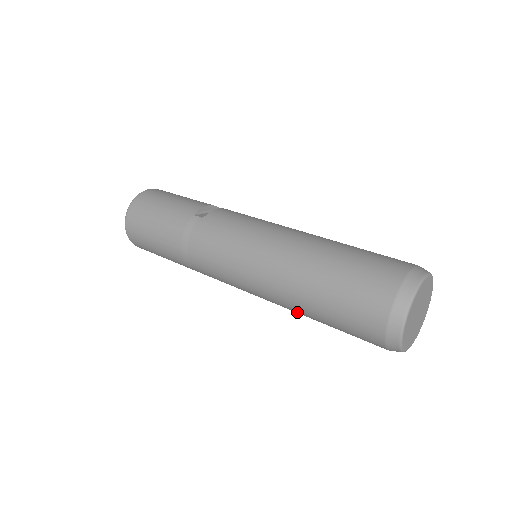
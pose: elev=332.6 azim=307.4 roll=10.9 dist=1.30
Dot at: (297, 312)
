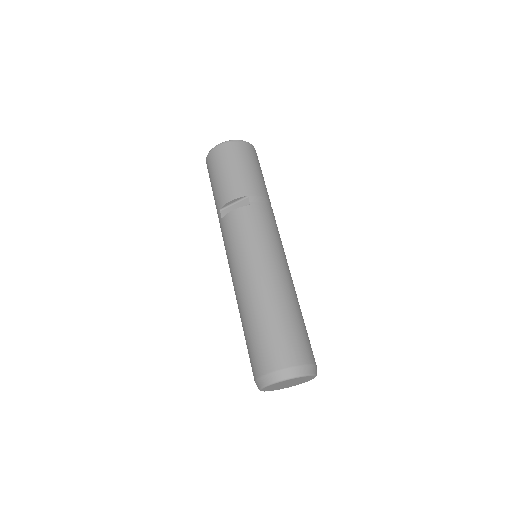
Dot at: occluded
